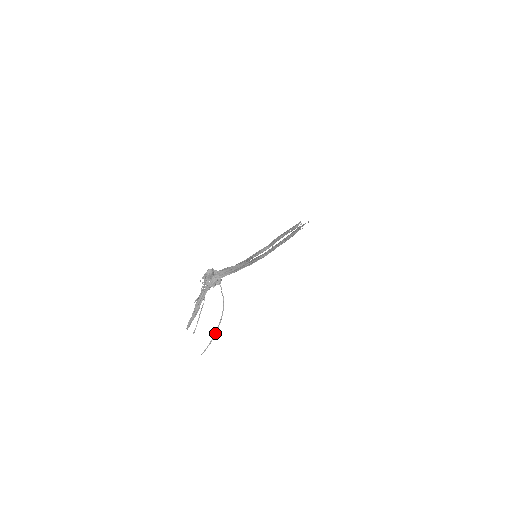
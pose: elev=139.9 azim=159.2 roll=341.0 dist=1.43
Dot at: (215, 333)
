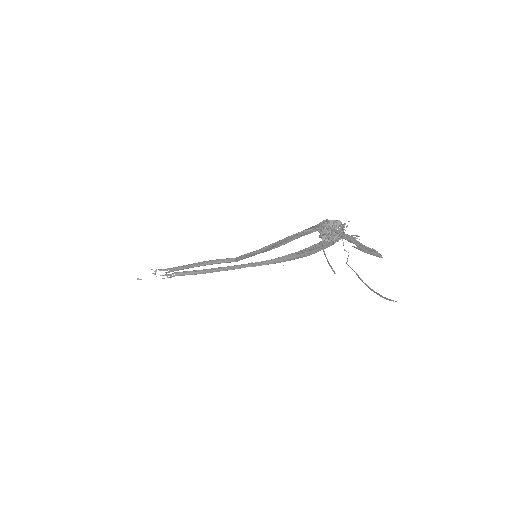
Dot at: occluded
